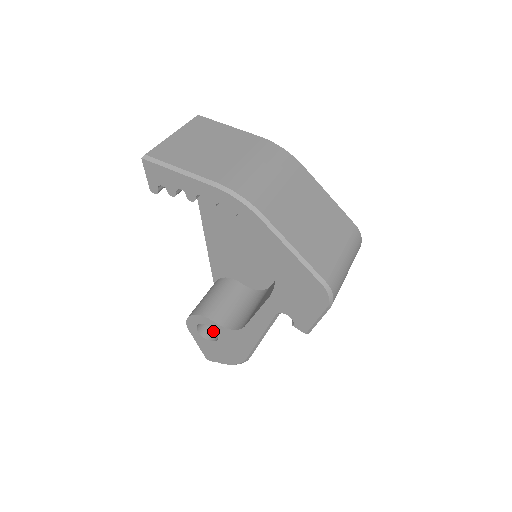
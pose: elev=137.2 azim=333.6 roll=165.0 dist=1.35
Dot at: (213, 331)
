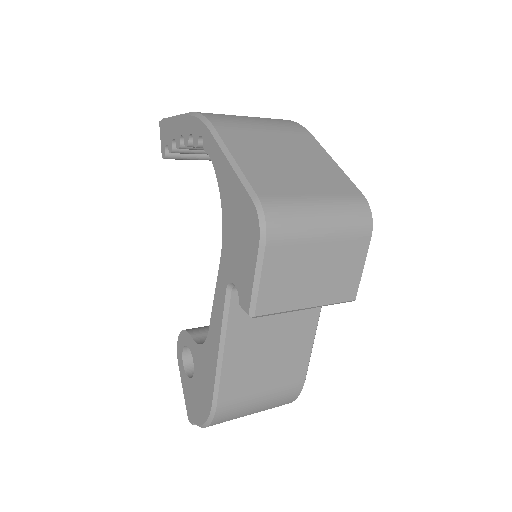
Dot at: occluded
